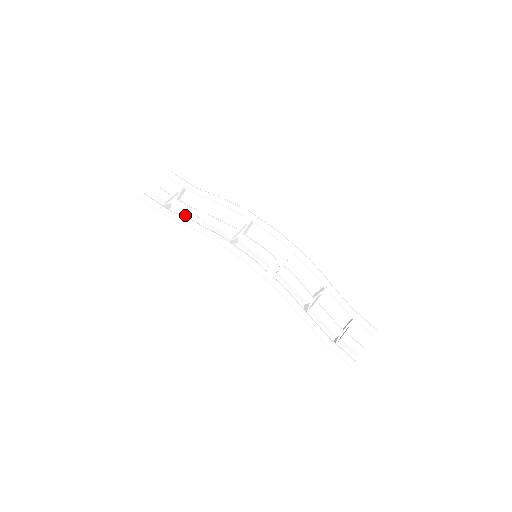
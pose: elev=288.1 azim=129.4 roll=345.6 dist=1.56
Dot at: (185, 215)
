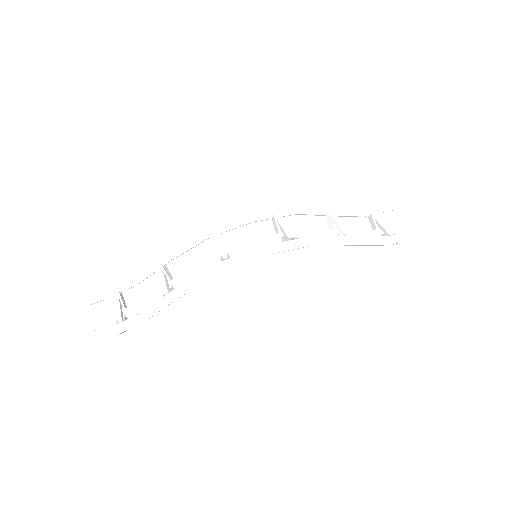
Dot at: occluded
